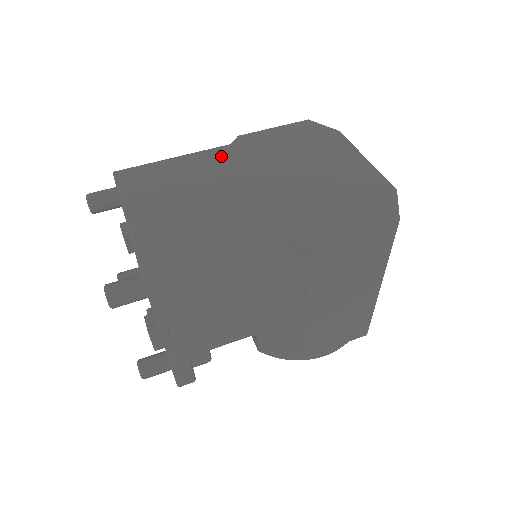
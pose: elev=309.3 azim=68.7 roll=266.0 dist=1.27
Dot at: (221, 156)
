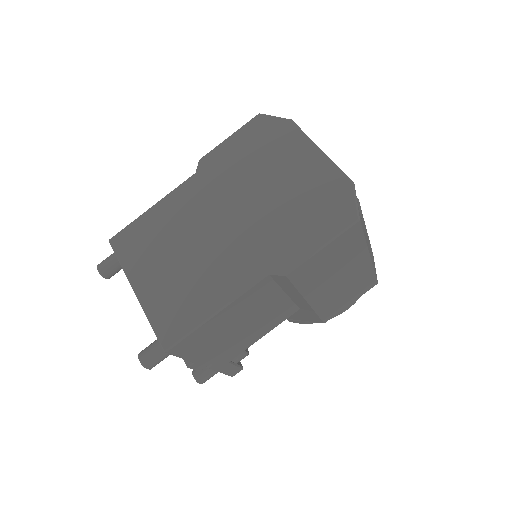
Dot at: (190, 192)
